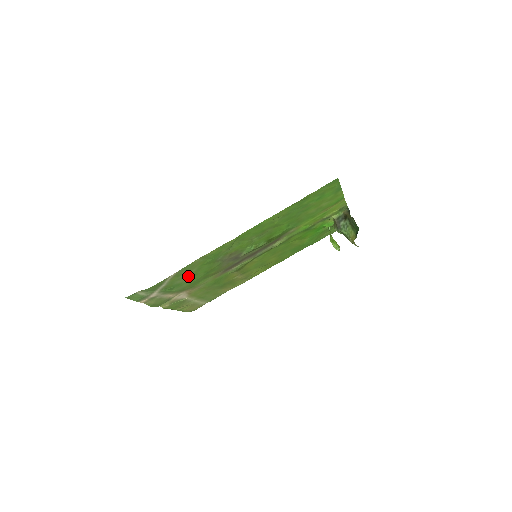
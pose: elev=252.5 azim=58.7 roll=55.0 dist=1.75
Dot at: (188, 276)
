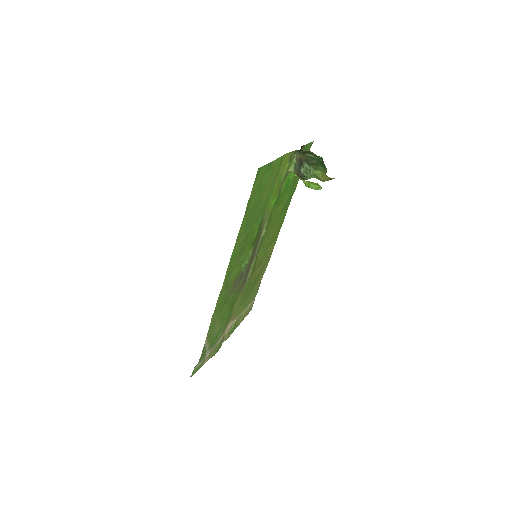
Dot at: (218, 324)
